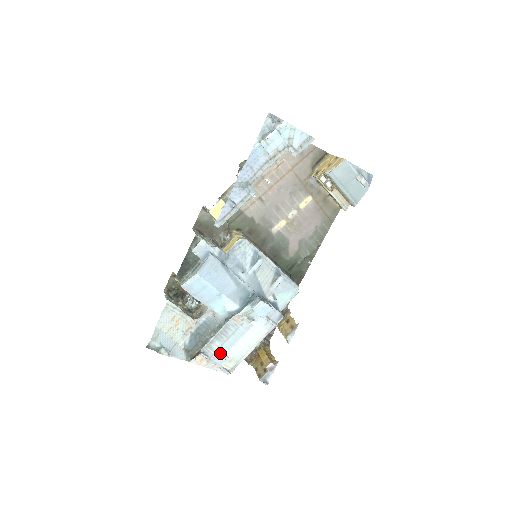
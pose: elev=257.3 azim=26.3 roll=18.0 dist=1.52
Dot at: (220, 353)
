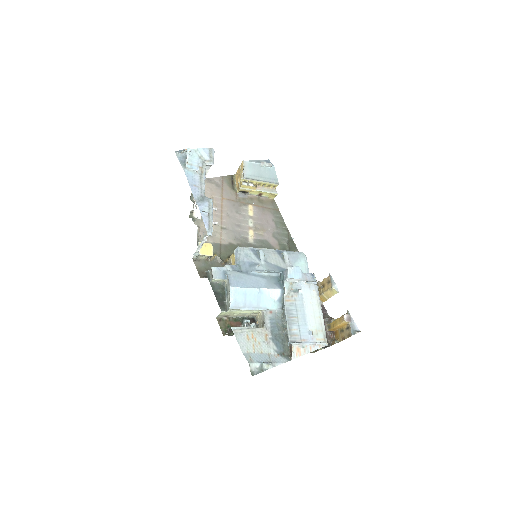
Dot at: (304, 333)
